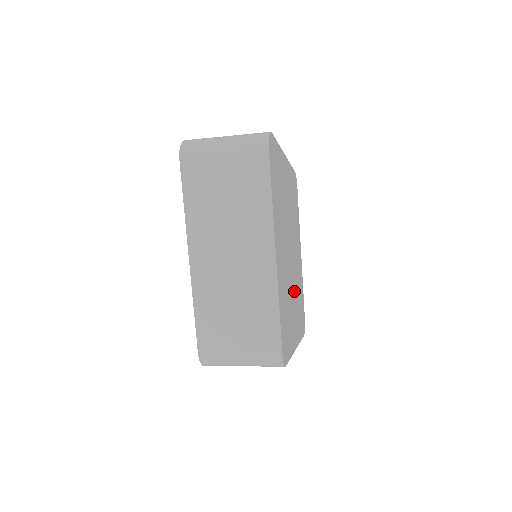
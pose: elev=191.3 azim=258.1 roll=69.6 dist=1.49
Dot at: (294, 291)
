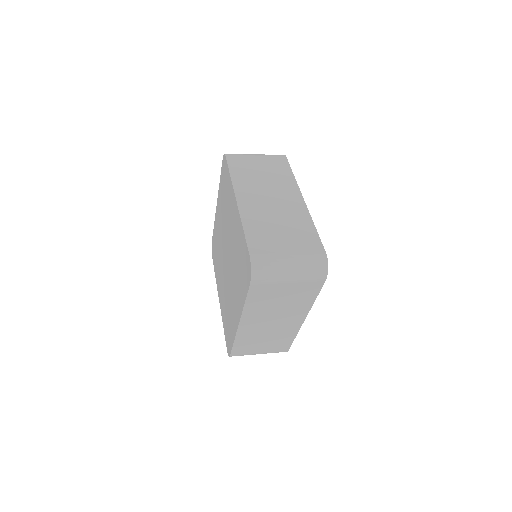
Dot at: occluded
